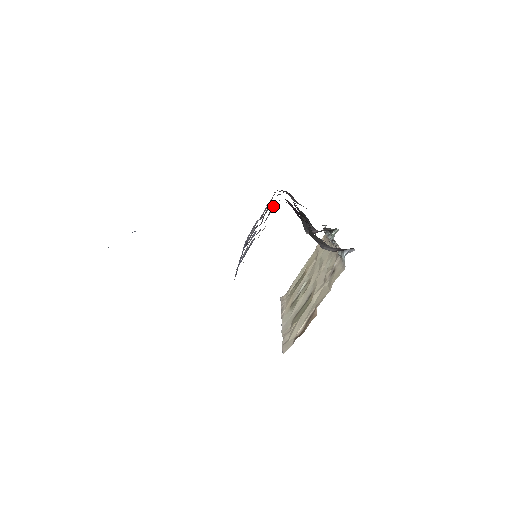
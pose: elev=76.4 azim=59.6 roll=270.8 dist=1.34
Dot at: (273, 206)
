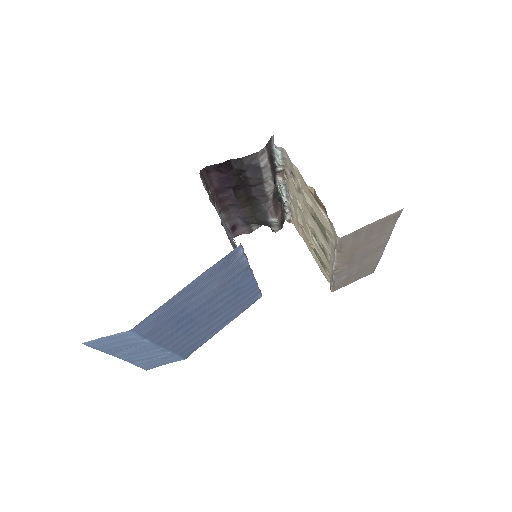
Dot at: (205, 189)
